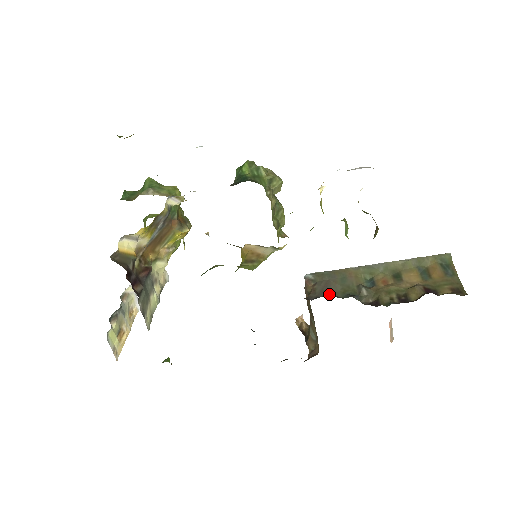
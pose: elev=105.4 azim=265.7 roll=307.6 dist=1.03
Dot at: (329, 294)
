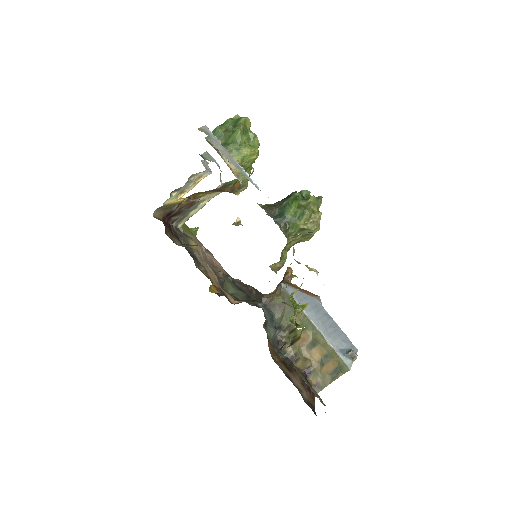
Dot at: (274, 311)
